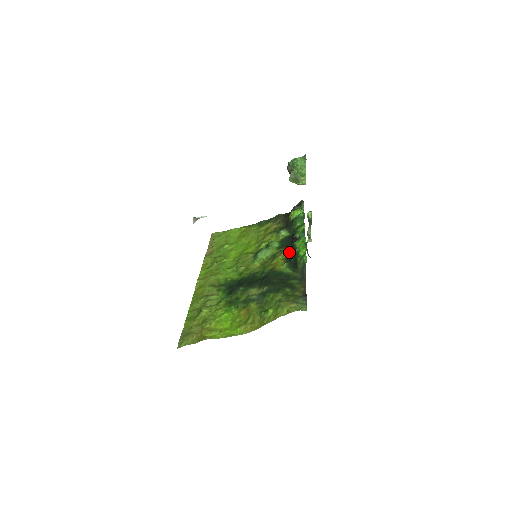
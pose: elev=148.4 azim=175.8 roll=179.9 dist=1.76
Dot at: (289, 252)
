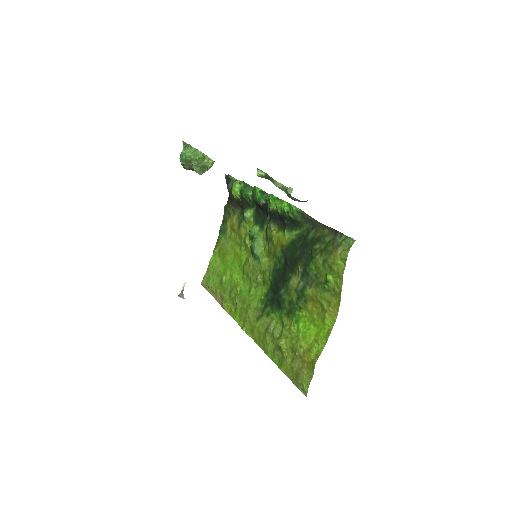
Dot at: (274, 220)
